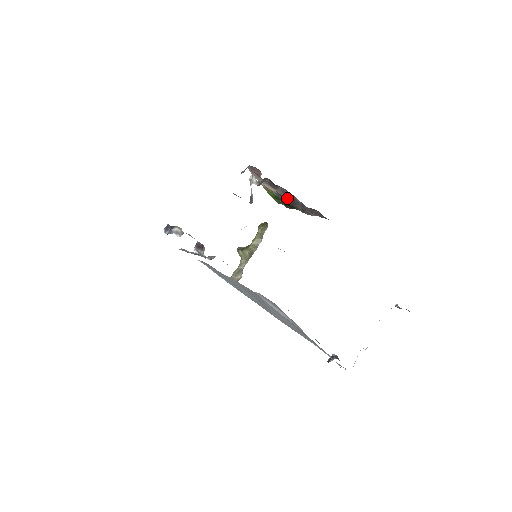
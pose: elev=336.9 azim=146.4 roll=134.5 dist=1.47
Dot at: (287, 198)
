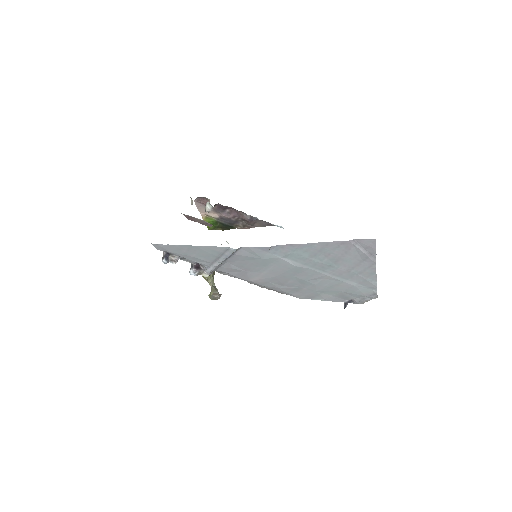
Dot at: (231, 218)
